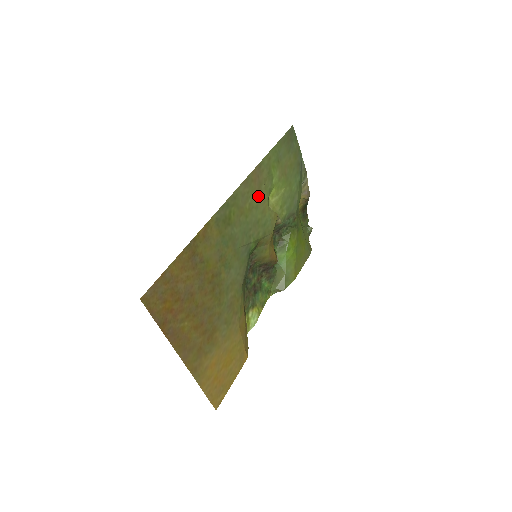
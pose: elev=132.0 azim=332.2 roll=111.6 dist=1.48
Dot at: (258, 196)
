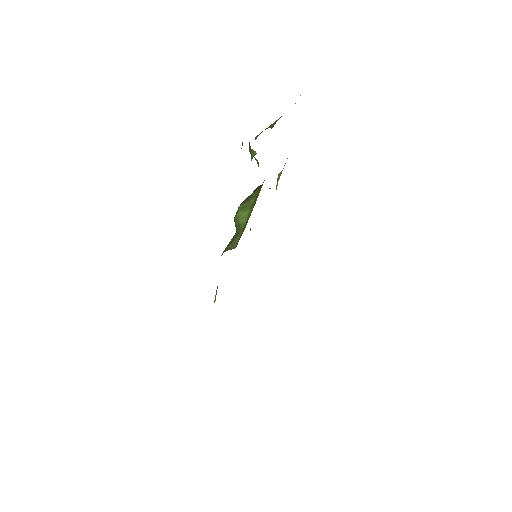
Dot at: occluded
